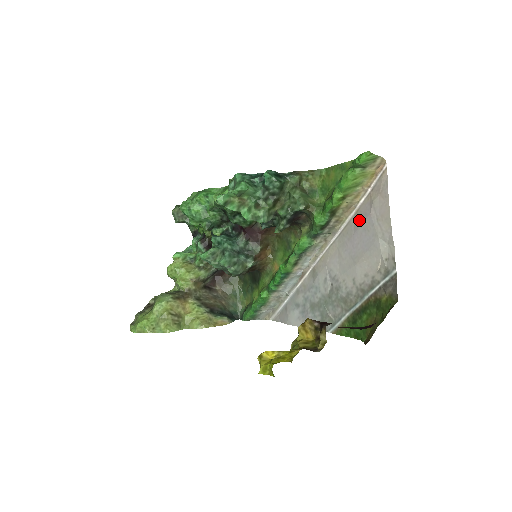
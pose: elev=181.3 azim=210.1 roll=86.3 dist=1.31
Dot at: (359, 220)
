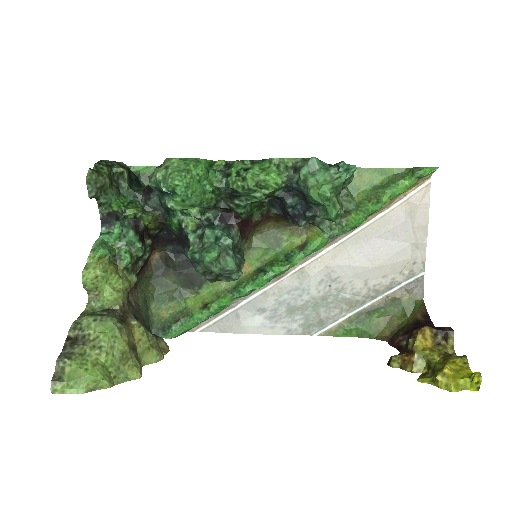
Dot at: (387, 225)
